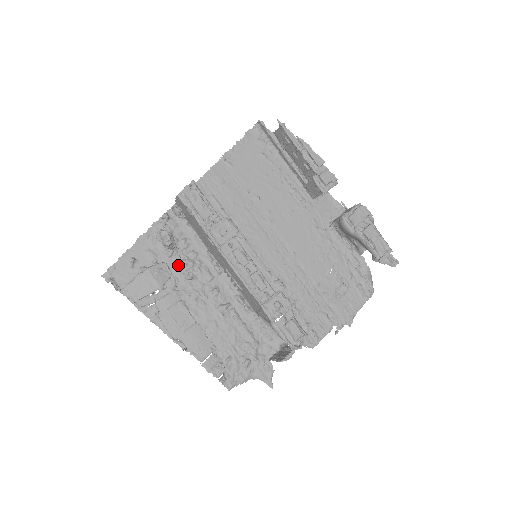
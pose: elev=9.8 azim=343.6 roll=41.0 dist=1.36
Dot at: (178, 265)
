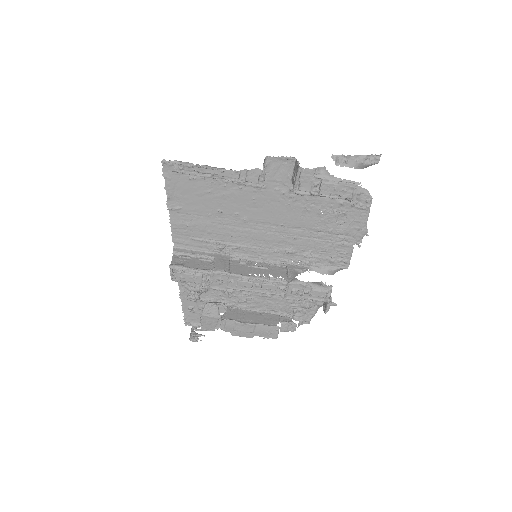
Dot at: (216, 292)
